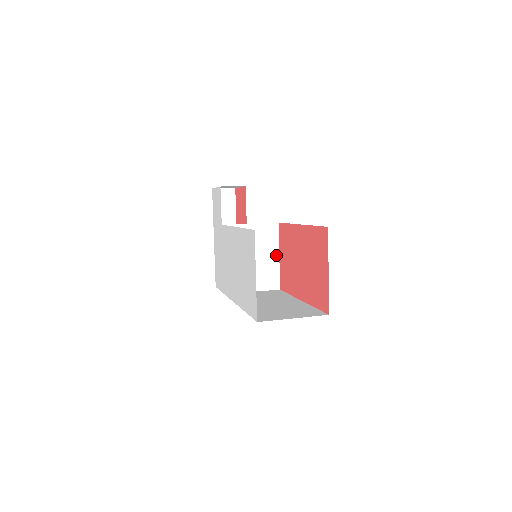
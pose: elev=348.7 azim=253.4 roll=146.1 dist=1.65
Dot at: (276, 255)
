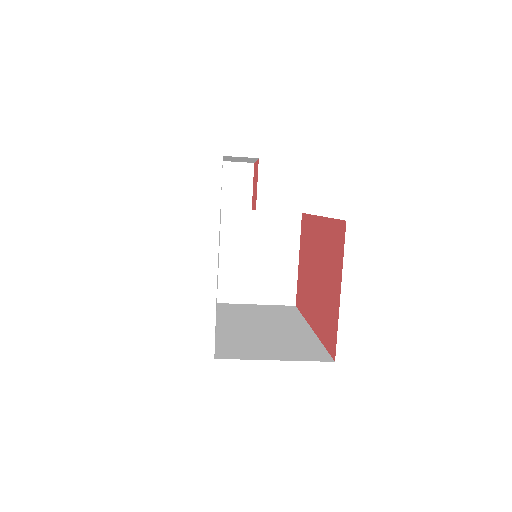
Dot at: (294, 258)
